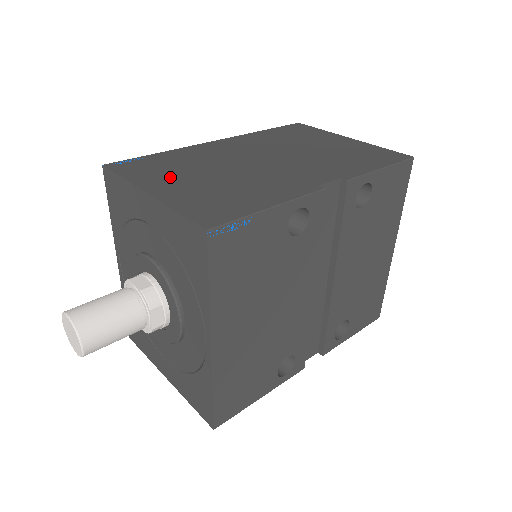
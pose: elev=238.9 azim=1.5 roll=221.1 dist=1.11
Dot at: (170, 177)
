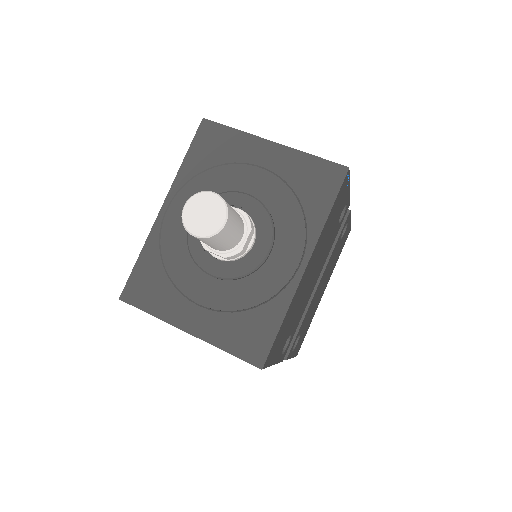
Dot at: occluded
